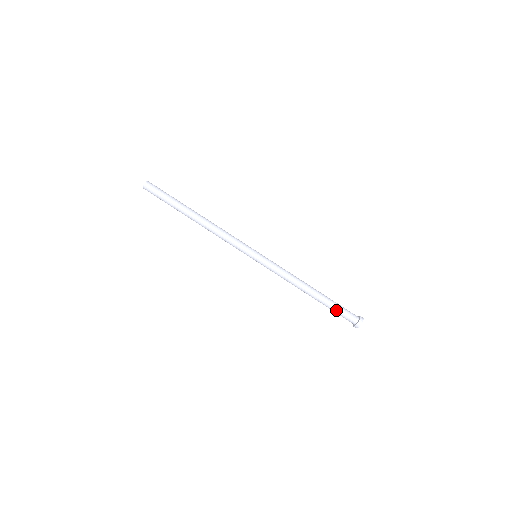
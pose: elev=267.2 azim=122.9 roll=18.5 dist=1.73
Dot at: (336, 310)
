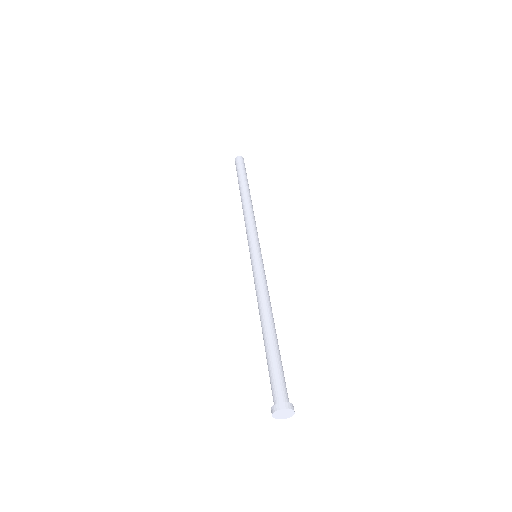
Dot at: (270, 367)
